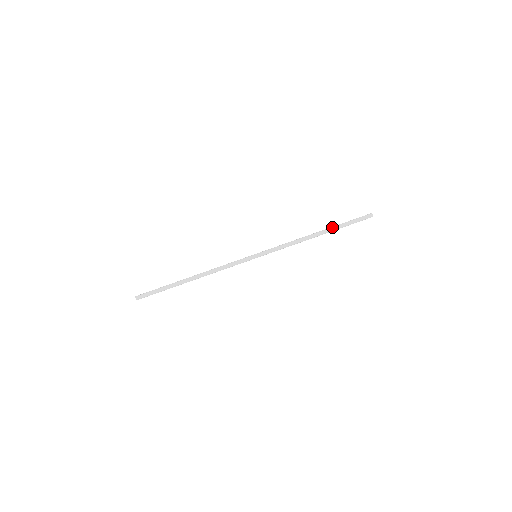
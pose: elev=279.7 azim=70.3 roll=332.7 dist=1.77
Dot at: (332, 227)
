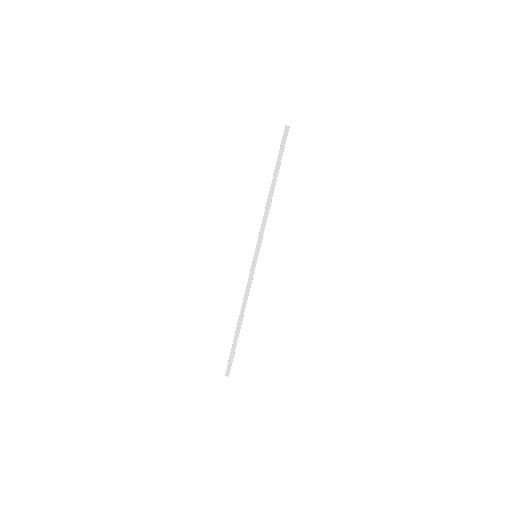
Dot at: (274, 172)
